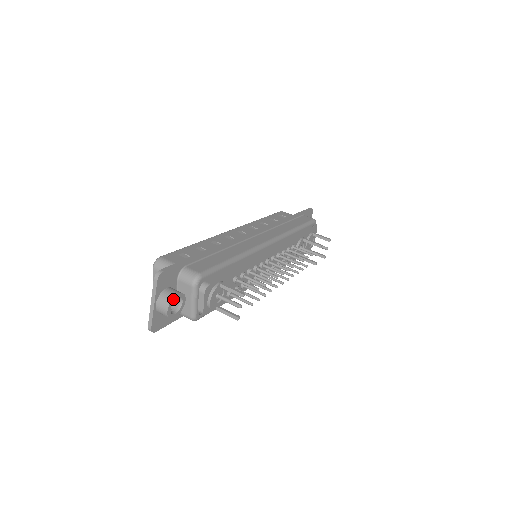
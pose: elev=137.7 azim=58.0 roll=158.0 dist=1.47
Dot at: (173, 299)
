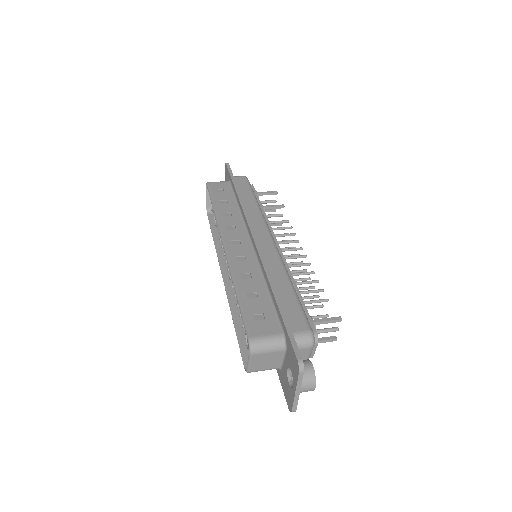
Dot at: (314, 374)
